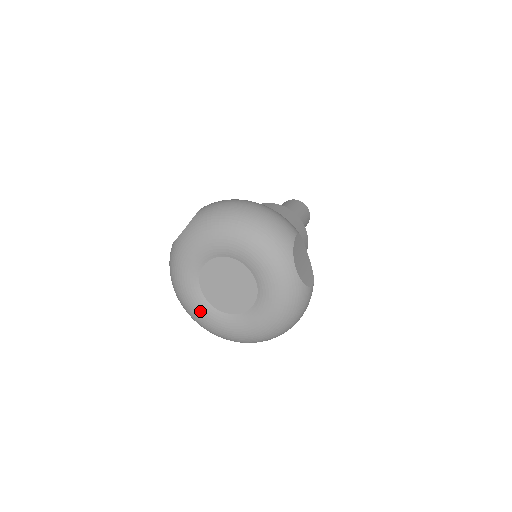
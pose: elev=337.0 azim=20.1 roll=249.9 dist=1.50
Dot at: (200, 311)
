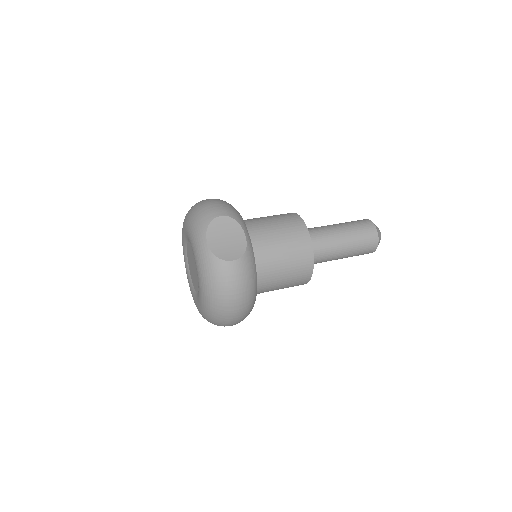
Dot at: (192, 294)
